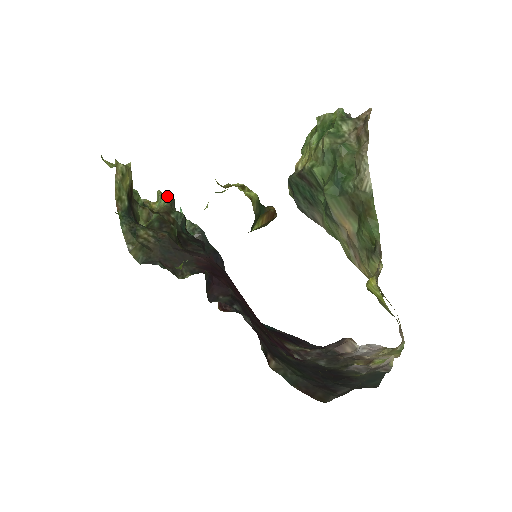
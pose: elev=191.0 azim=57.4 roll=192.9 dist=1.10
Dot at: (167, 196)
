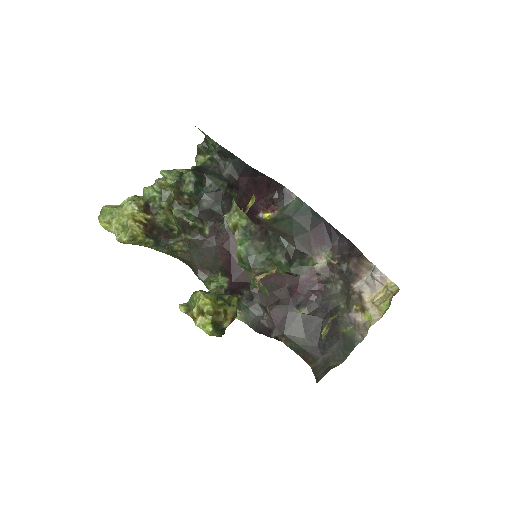
Dot at: (170, 185)
